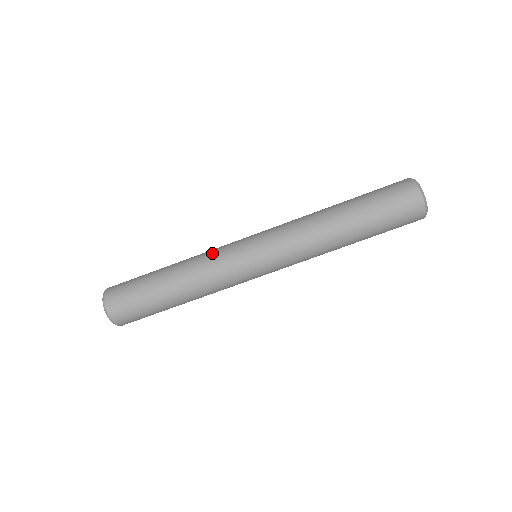
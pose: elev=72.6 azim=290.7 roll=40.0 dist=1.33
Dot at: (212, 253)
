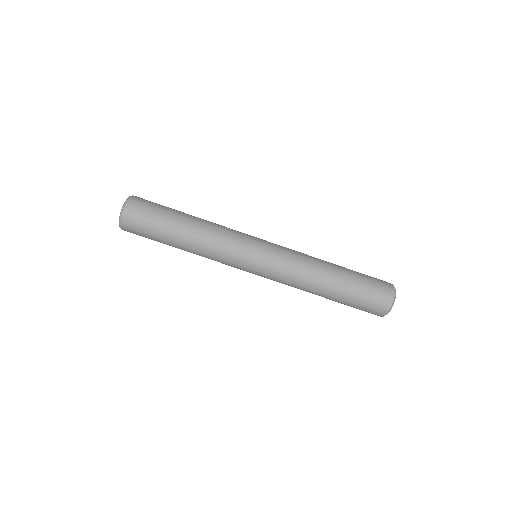
Dot at: (229, 231)
